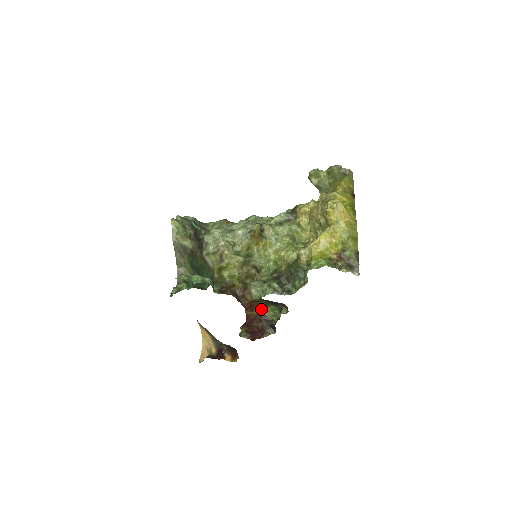
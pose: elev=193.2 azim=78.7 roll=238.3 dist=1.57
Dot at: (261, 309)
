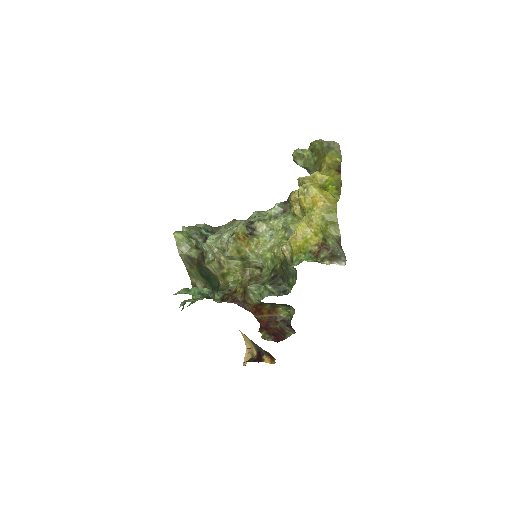
Dot at: (272, 311)
